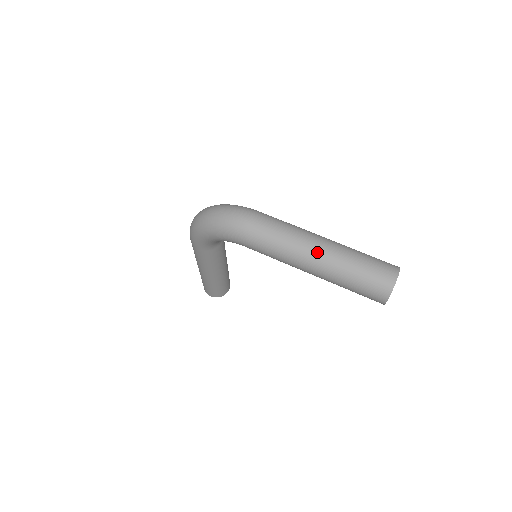
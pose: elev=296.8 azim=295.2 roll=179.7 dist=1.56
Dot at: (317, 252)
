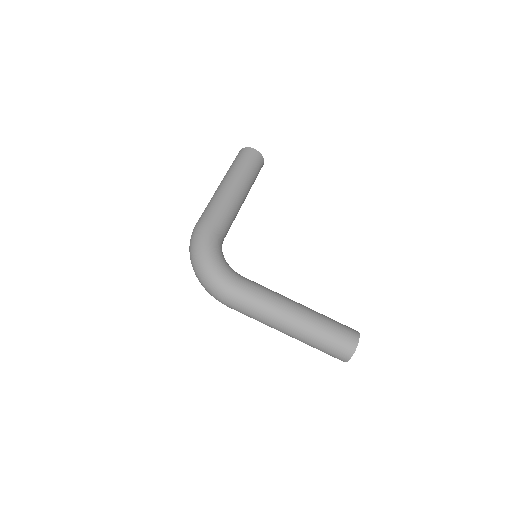
Dot at: occluded
